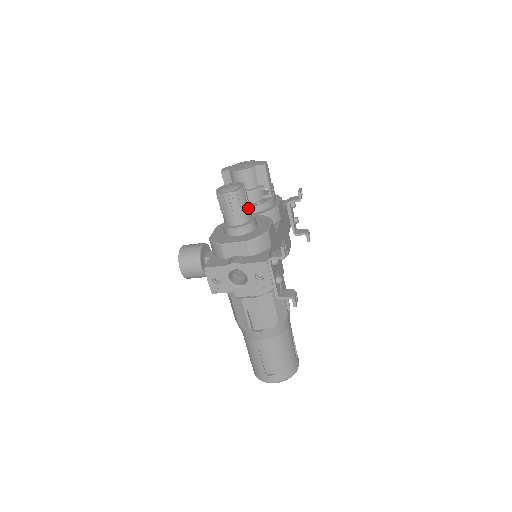
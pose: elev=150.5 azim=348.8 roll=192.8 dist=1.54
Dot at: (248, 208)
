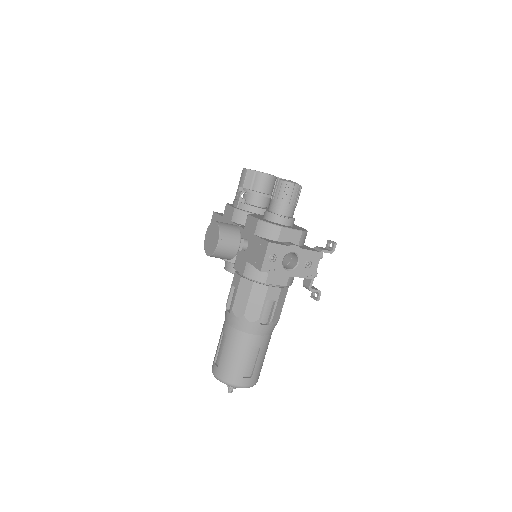
Dot at: occluded
